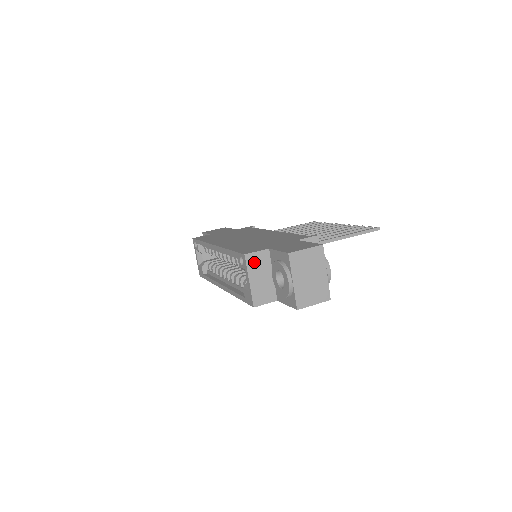
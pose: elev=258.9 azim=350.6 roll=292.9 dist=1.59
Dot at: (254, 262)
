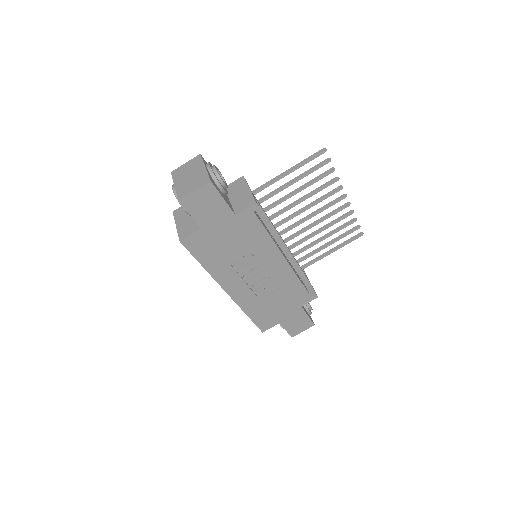
Dot at: (180, 213)
